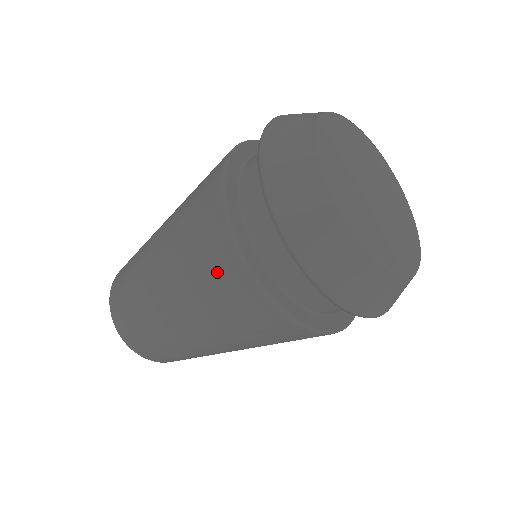
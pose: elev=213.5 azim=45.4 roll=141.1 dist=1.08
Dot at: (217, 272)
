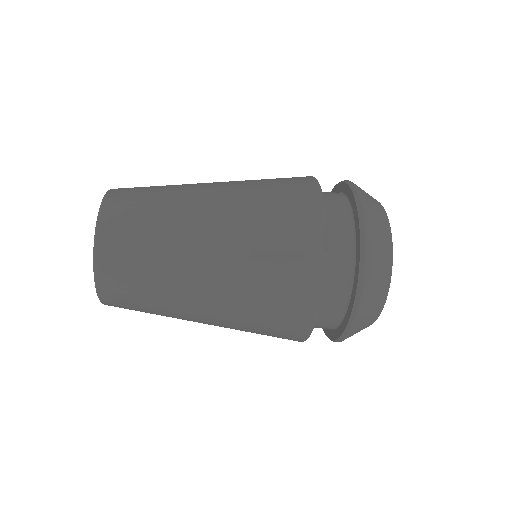
Dot at: (285, 311)
